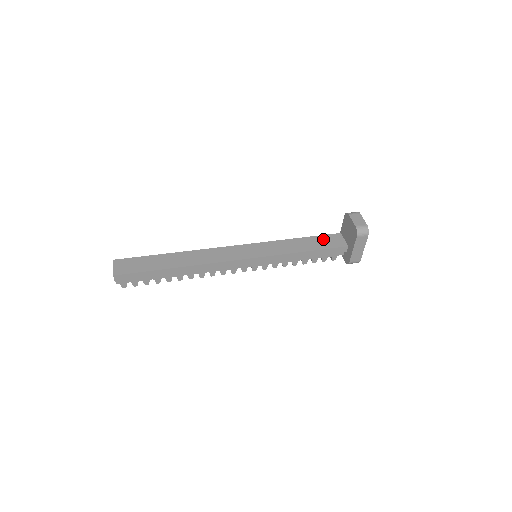
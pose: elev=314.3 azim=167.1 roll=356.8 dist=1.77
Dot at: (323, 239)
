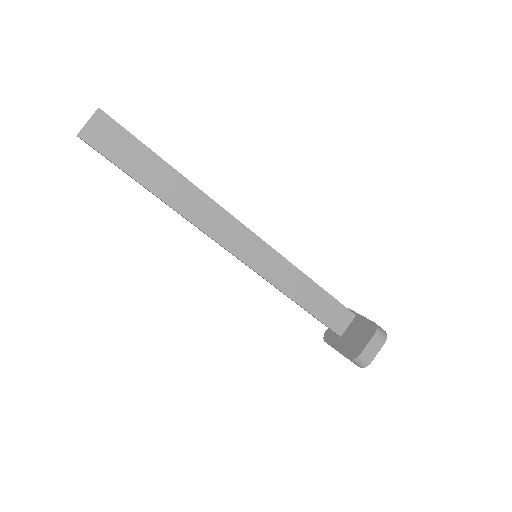
Dot at: (333, 307)
